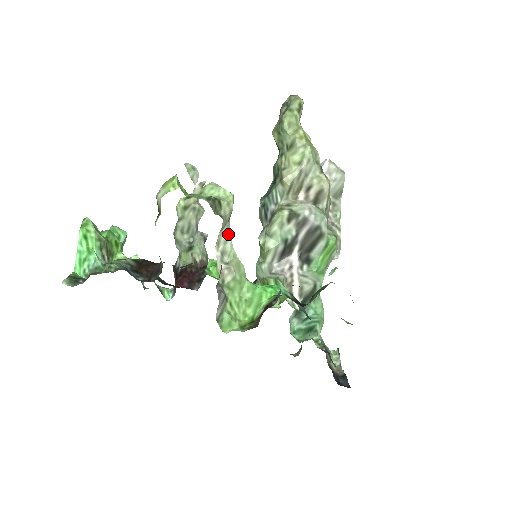
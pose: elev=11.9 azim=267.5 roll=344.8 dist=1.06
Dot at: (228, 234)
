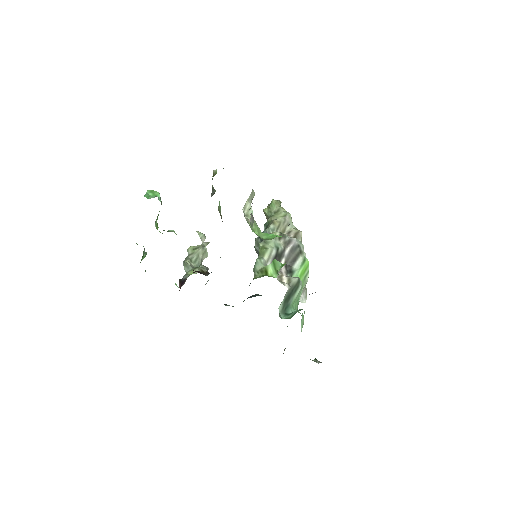
Dot at: occluded
